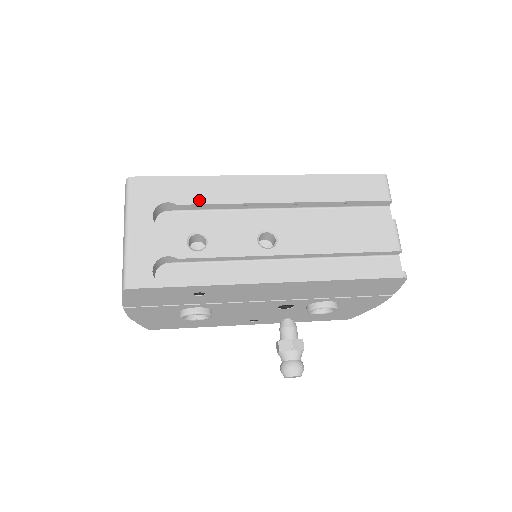
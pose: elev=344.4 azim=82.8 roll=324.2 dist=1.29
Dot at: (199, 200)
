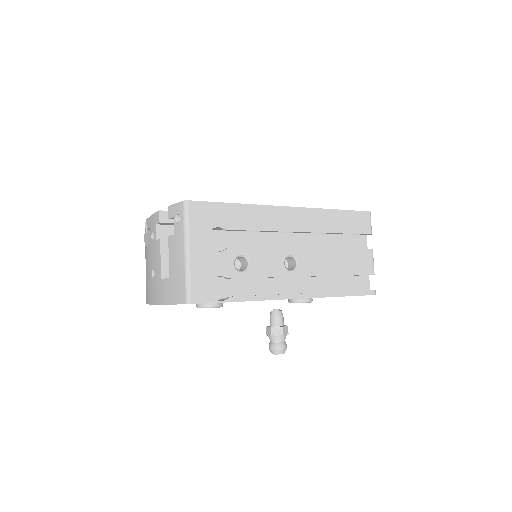
Dot at: (243, 226)
